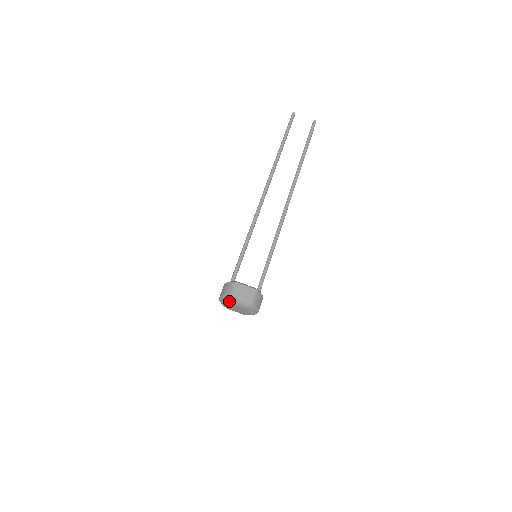
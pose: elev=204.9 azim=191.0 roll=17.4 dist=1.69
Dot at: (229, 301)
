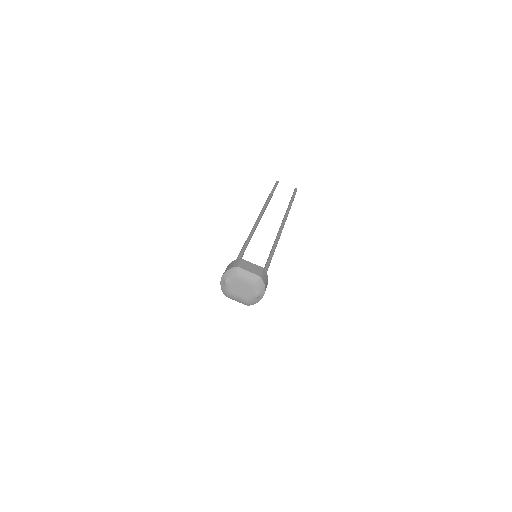
Dot at: (234, 275)
